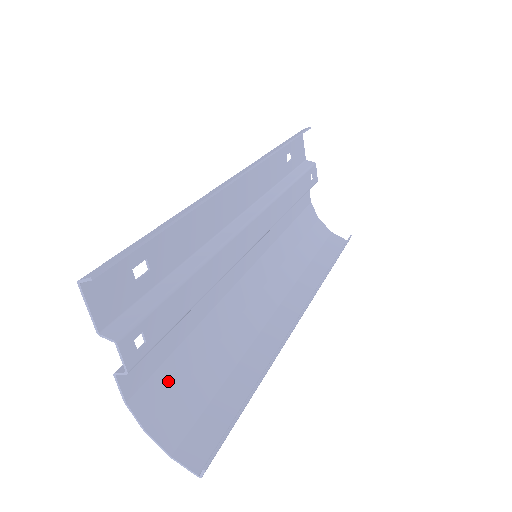
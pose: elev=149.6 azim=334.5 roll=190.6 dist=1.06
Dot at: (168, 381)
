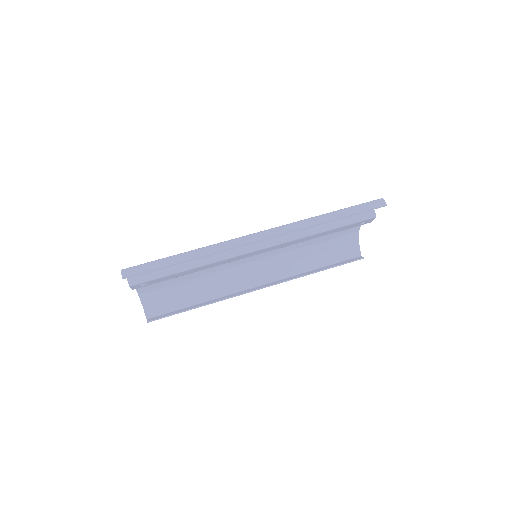
Dot at: (160, 283)
